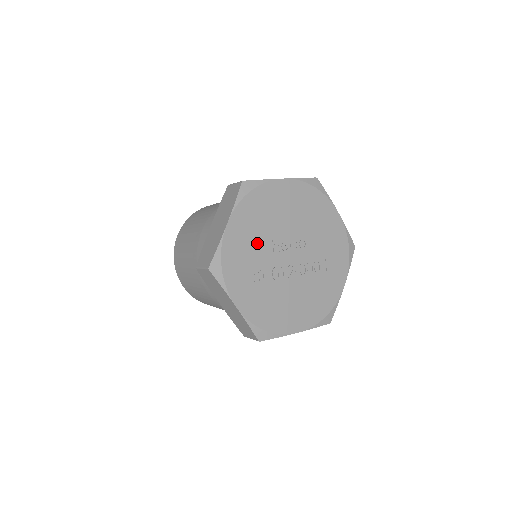
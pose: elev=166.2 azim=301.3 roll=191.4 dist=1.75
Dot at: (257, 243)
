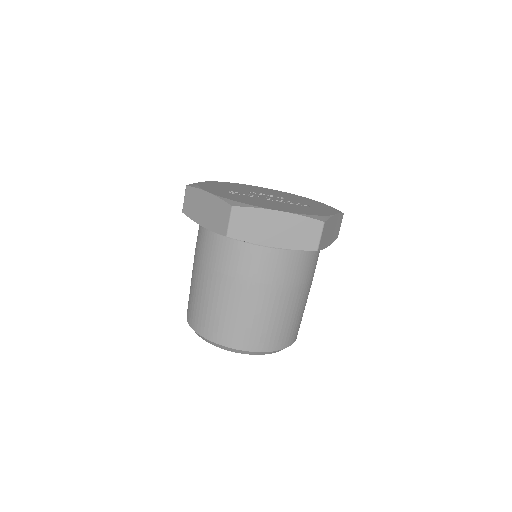
Dot at: occluded
